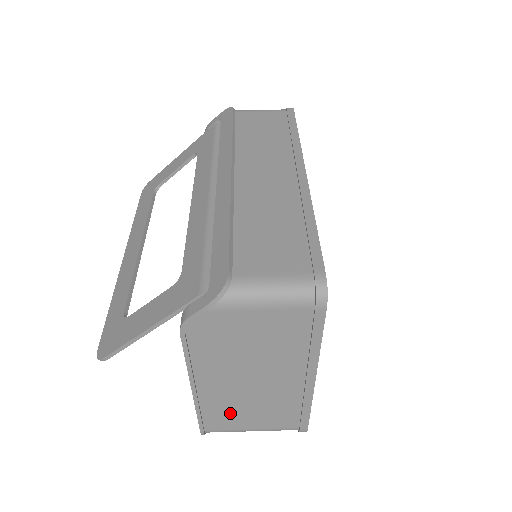
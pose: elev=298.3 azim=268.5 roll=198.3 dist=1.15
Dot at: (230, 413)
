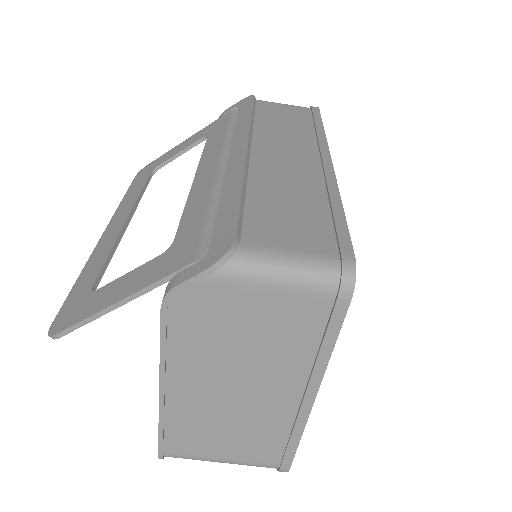
Dot at: (200, 433)
